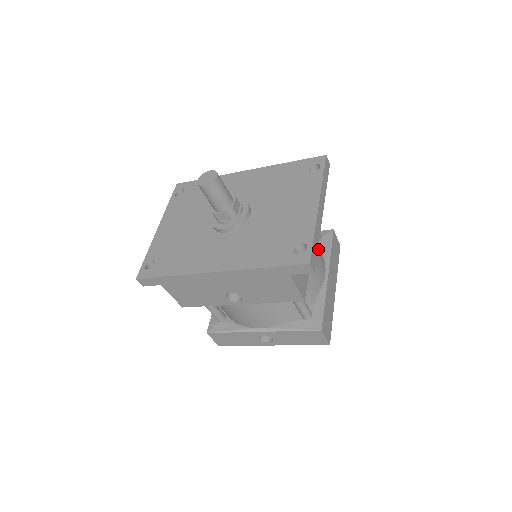
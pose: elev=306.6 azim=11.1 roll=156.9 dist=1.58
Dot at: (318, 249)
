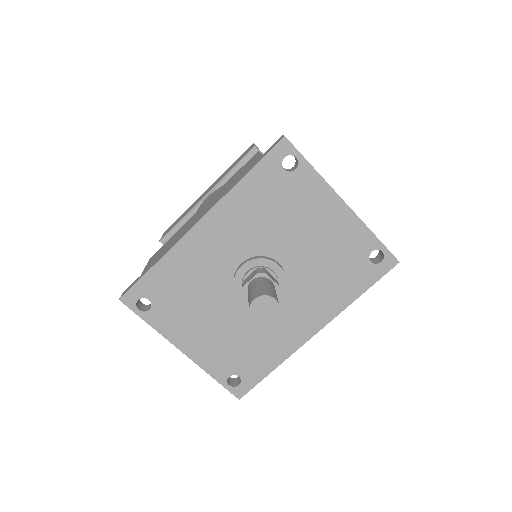
Dot at: occluded
